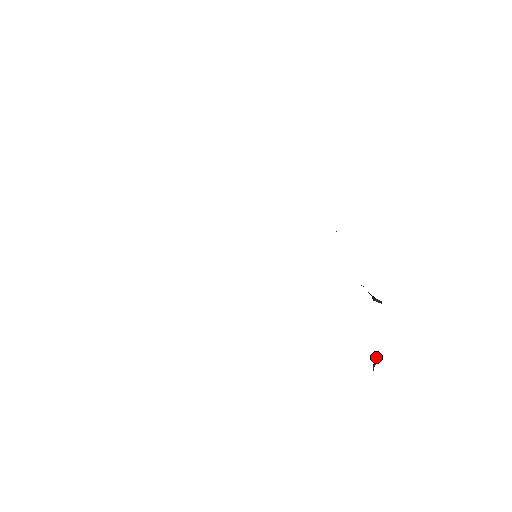
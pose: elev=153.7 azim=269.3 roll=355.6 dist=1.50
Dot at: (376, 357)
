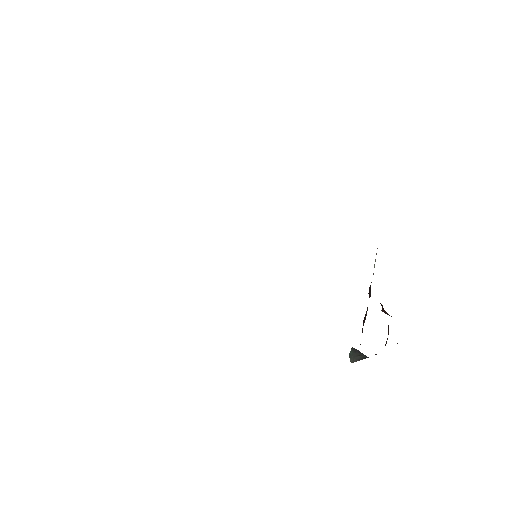
Dot at: (356, 349)
